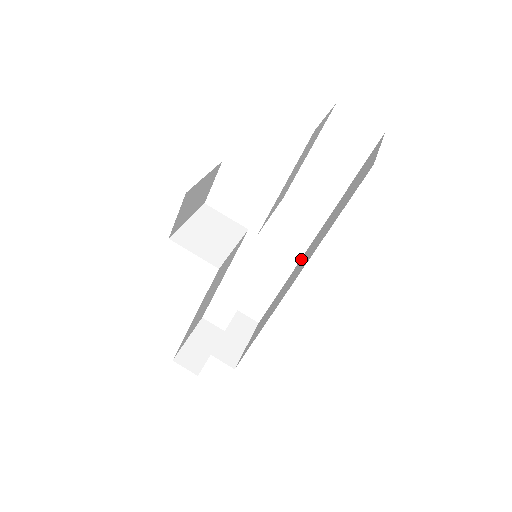
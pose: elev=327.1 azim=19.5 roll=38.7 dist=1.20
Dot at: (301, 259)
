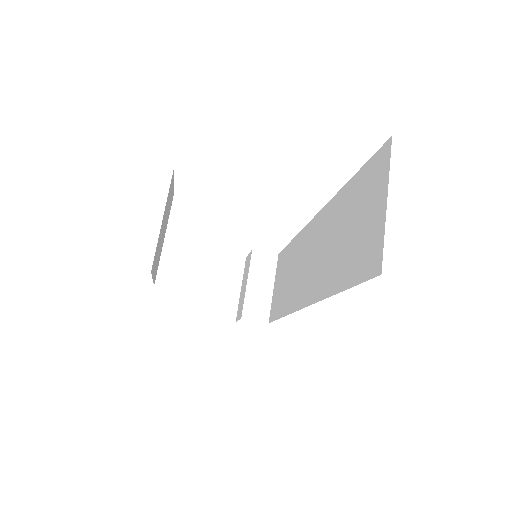
Dot at: (308, 230)
